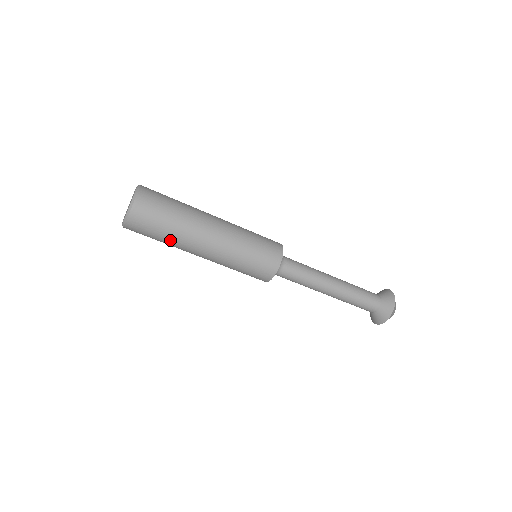
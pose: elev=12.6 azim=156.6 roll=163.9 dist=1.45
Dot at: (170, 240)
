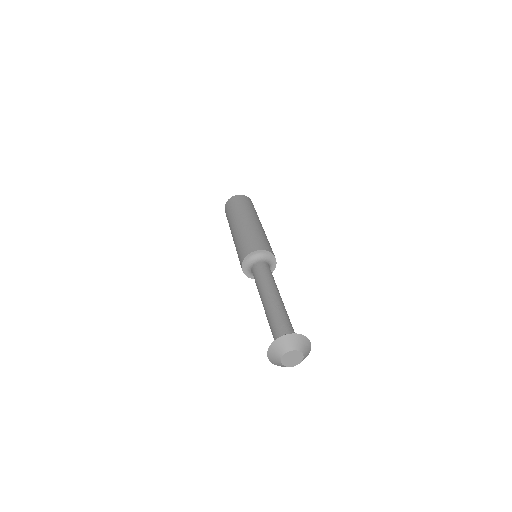
Dot at: (237, 210)
